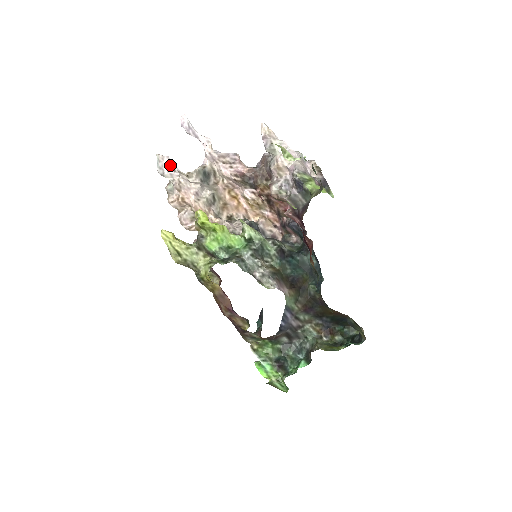
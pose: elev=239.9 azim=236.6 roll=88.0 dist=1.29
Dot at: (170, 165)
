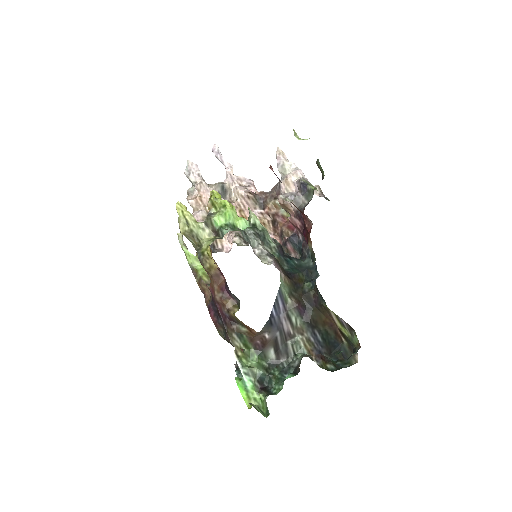
Dot at: (196, 170)
